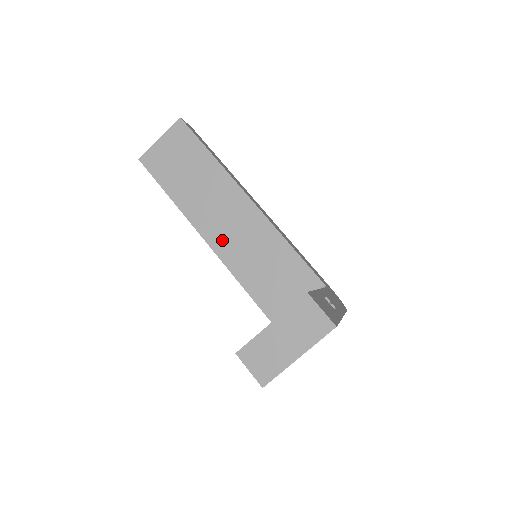
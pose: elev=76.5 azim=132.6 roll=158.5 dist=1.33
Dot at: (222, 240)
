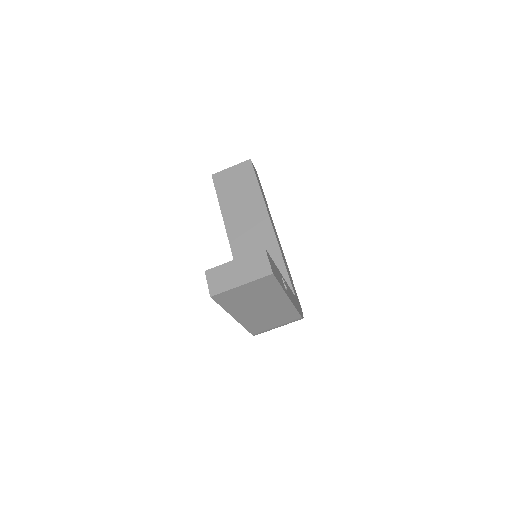
Dot at: (240, 242)
